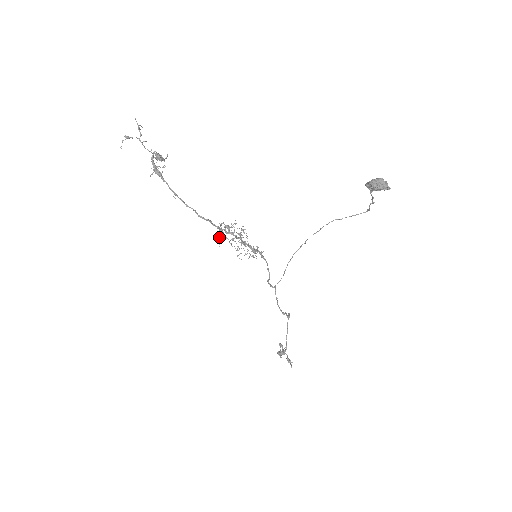
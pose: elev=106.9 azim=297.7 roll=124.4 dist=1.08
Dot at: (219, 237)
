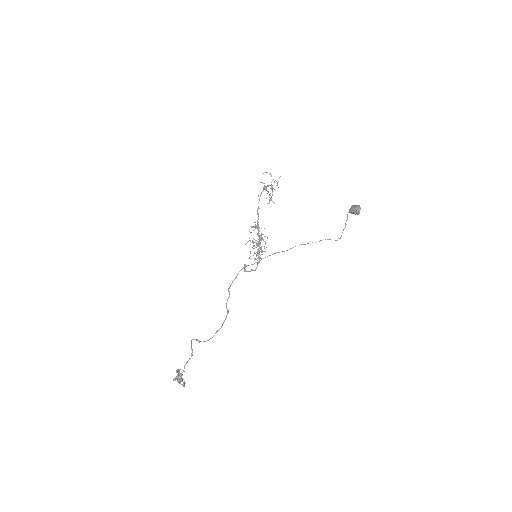
Dot at: occluded
